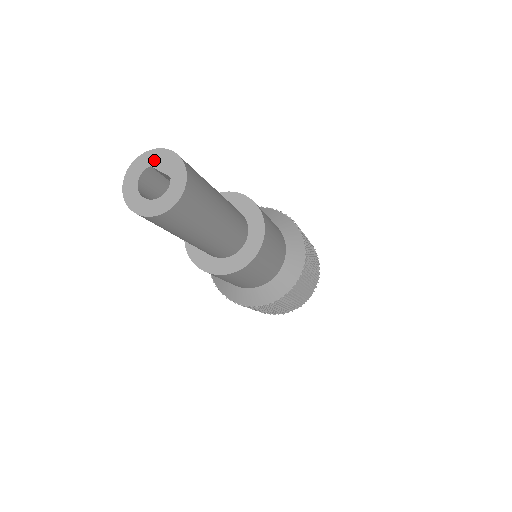
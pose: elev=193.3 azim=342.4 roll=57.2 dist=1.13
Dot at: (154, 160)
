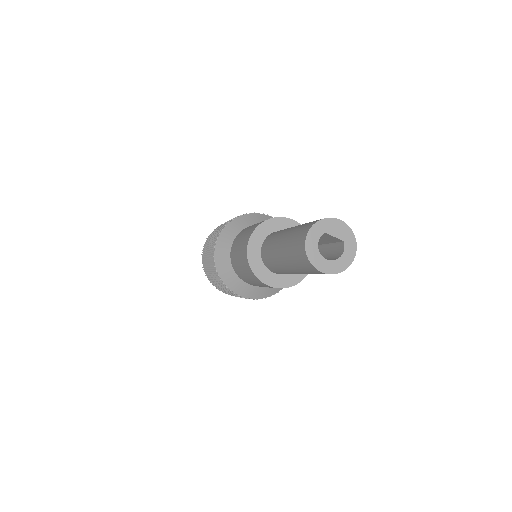
Dot at: (327, 228)
